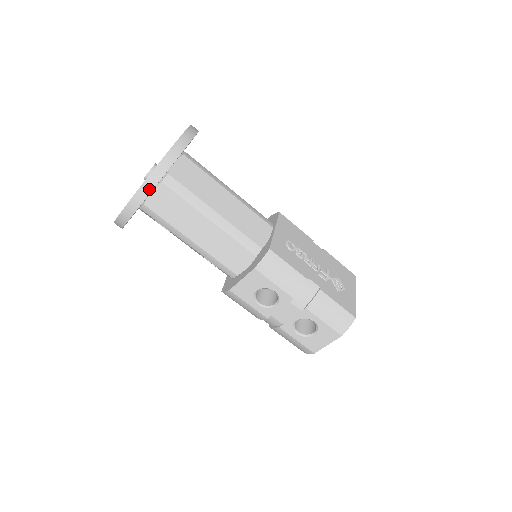
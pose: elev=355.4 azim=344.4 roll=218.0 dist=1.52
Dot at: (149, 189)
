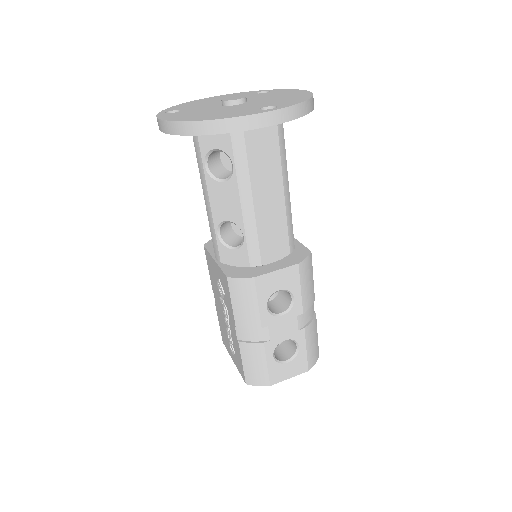
Dot at: (294, 116)
